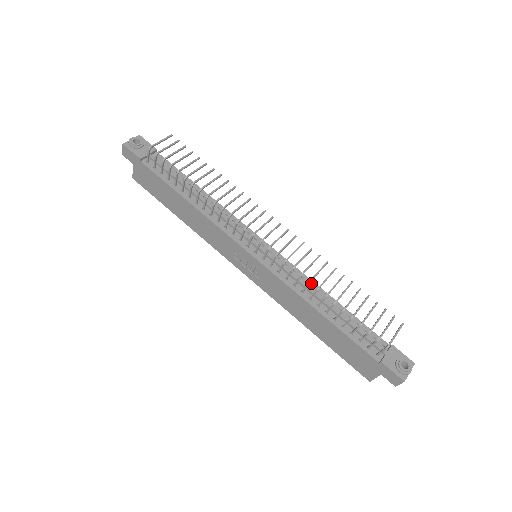
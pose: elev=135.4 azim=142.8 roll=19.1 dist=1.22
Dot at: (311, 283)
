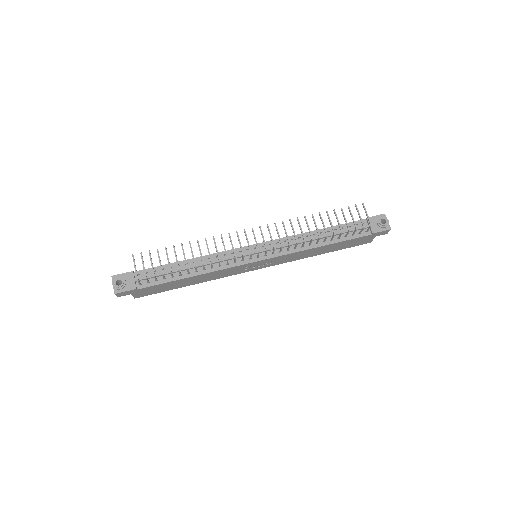
Dot at: (299, 236)
